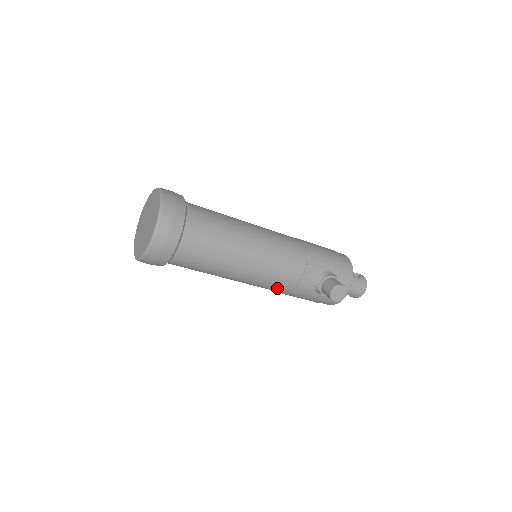
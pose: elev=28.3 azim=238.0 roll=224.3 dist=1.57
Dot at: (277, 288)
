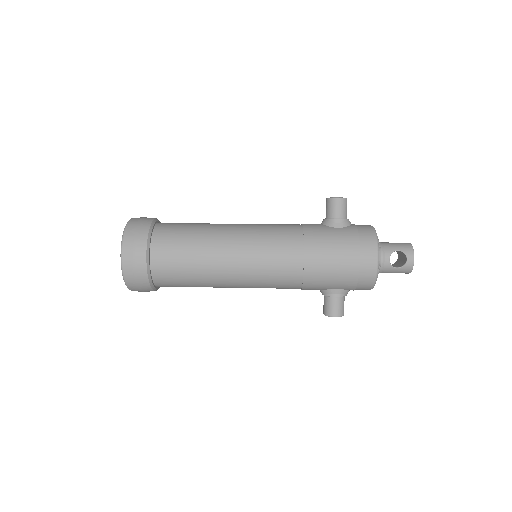
Dot at: occluded
